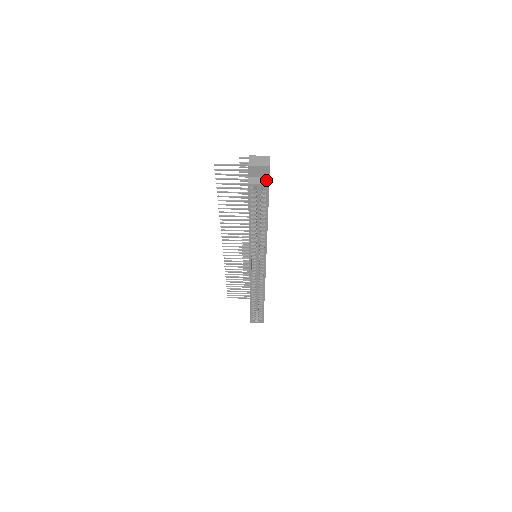
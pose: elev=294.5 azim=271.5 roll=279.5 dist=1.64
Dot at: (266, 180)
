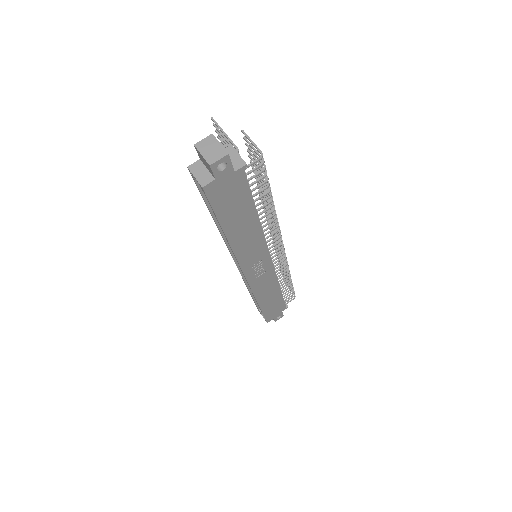
Dot at: (207, 179)
